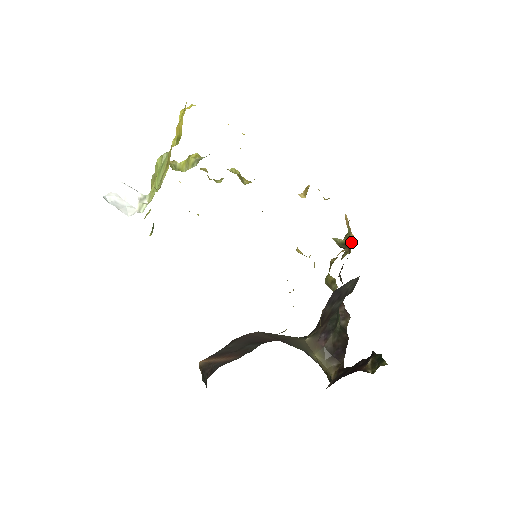
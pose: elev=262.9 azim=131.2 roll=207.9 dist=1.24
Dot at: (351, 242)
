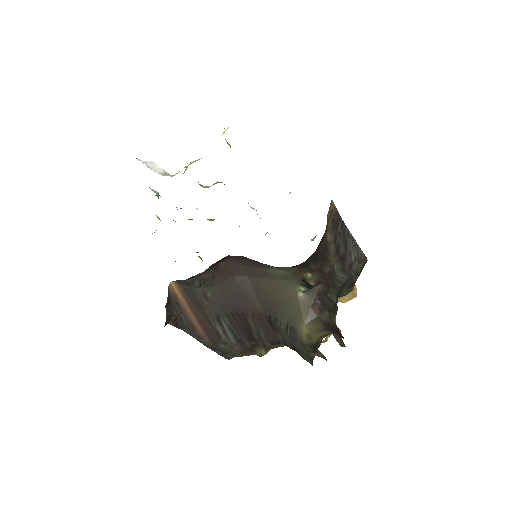
Dot at: (353, 290)
